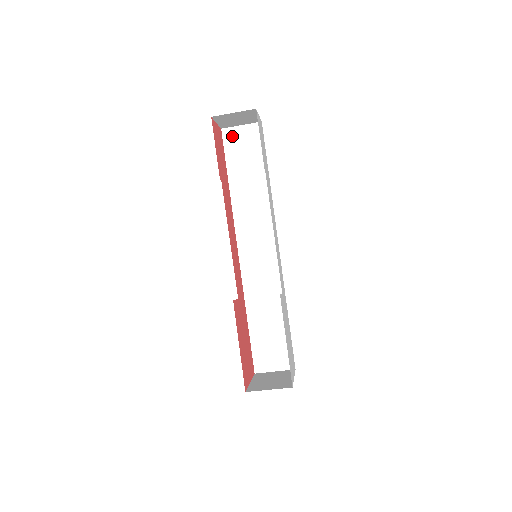
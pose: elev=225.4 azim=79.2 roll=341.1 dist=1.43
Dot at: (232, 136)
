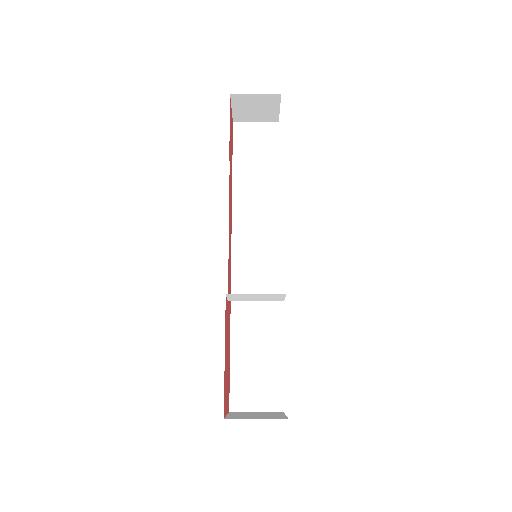
Dot at: (244, 131)
